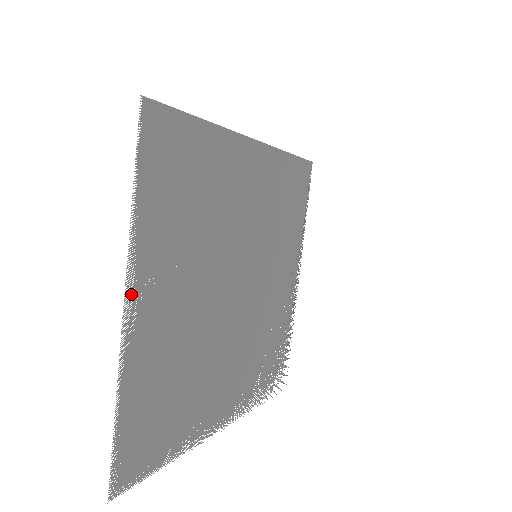
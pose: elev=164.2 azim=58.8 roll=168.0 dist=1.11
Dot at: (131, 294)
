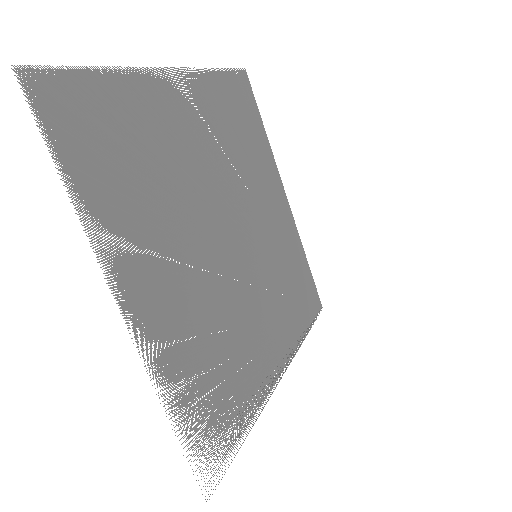
Dot at: (178, 75)
